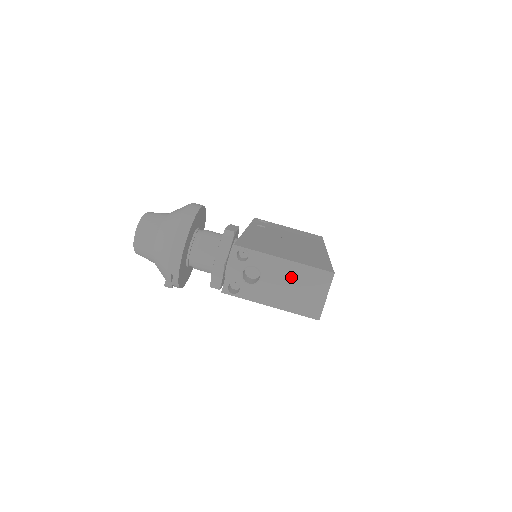
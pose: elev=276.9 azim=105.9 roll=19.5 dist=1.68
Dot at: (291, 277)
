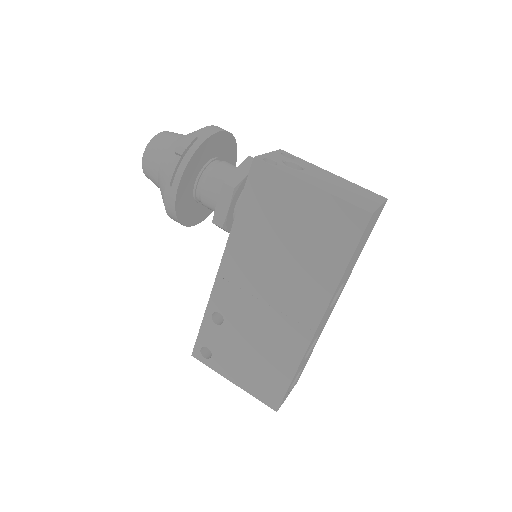
Dot at: (339, 182)
